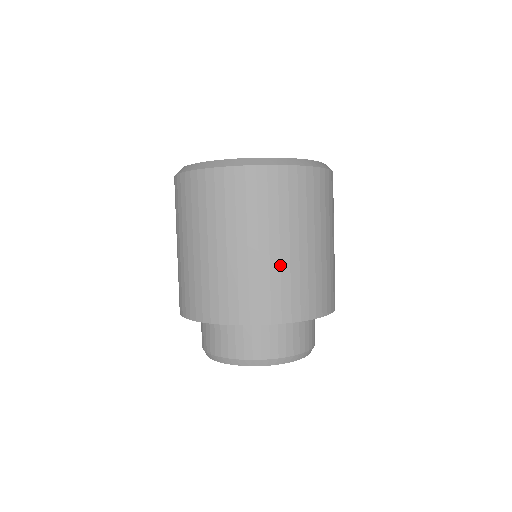
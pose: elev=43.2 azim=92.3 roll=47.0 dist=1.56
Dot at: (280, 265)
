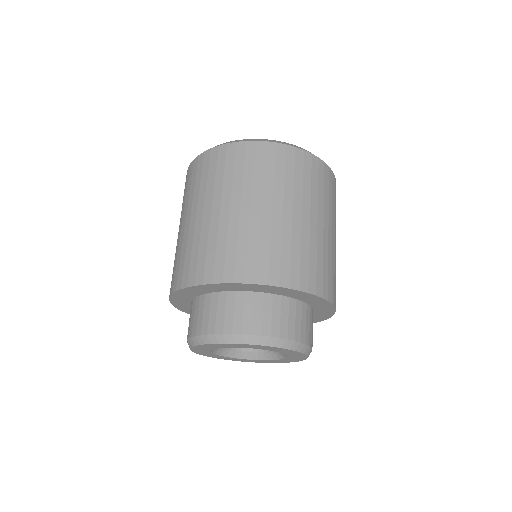
Dot at: (292, 231)
